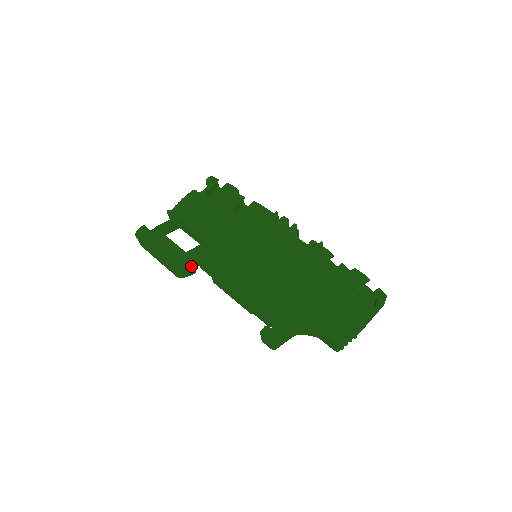
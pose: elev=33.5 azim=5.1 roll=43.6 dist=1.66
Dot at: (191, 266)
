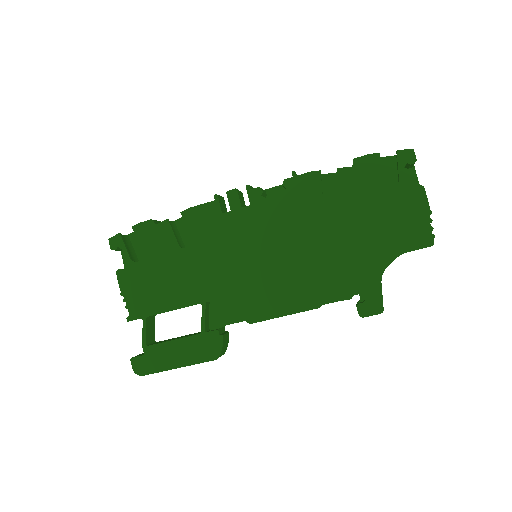
Dot at: (223, 338)
